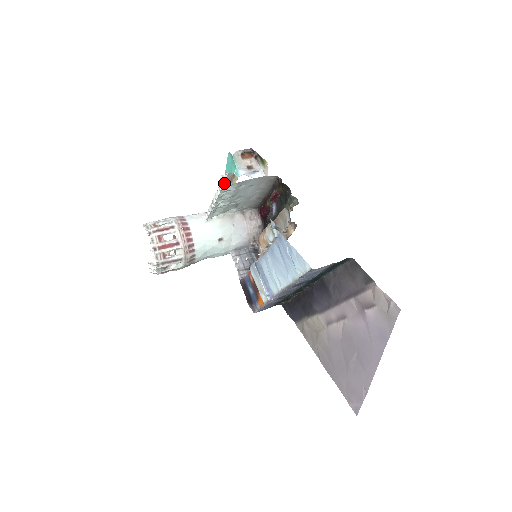
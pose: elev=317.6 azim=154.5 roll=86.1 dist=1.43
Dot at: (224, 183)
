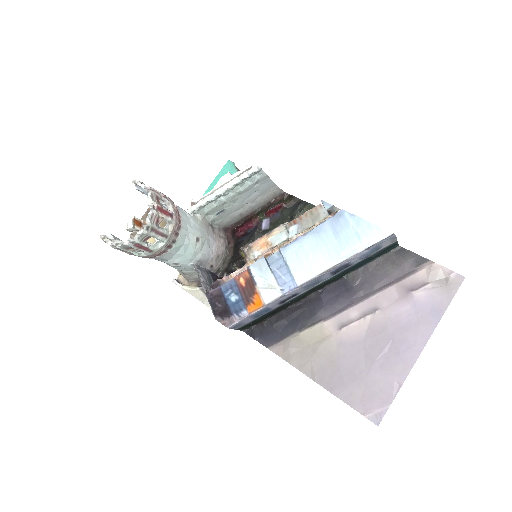
Dot at: occluded
